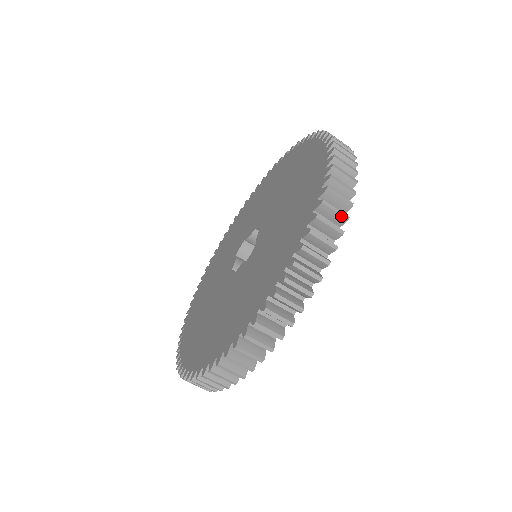
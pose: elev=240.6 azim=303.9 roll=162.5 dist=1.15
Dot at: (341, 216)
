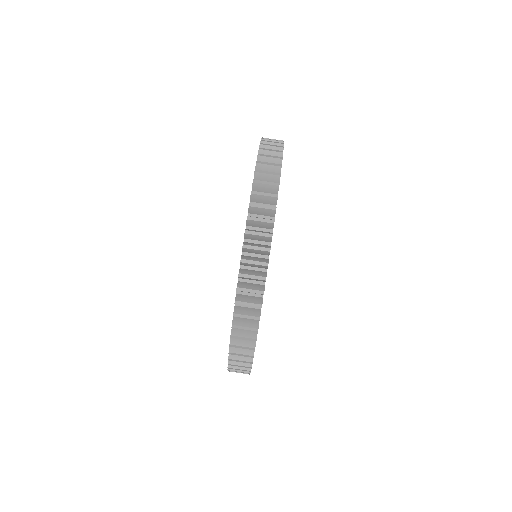
Dot at: occluded
